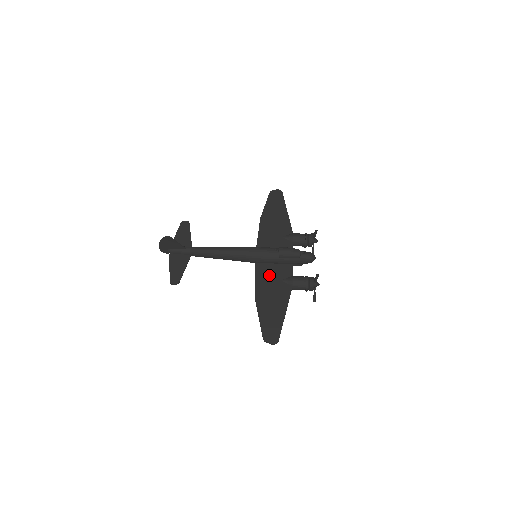
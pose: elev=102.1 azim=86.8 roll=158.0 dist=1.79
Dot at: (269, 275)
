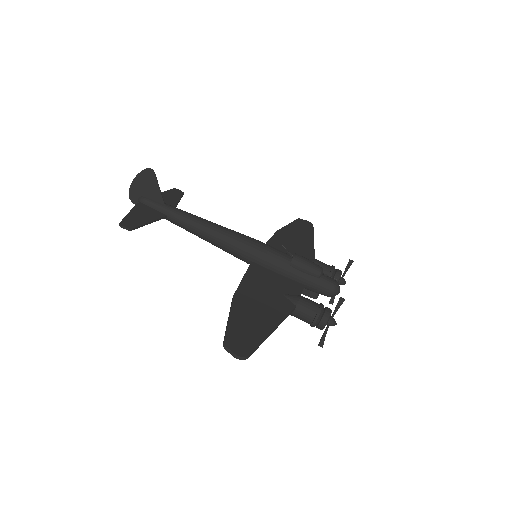
Dot at: (266, 281)
